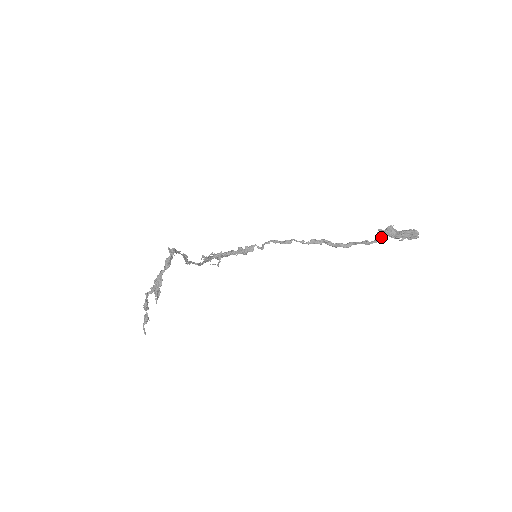
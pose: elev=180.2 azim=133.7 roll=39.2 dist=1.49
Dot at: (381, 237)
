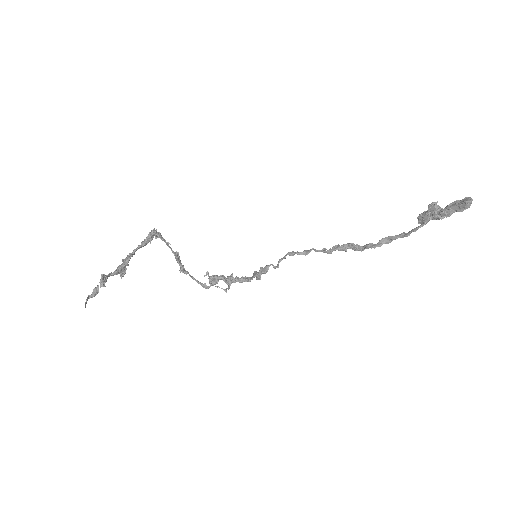
Dot at: (422, 222)
